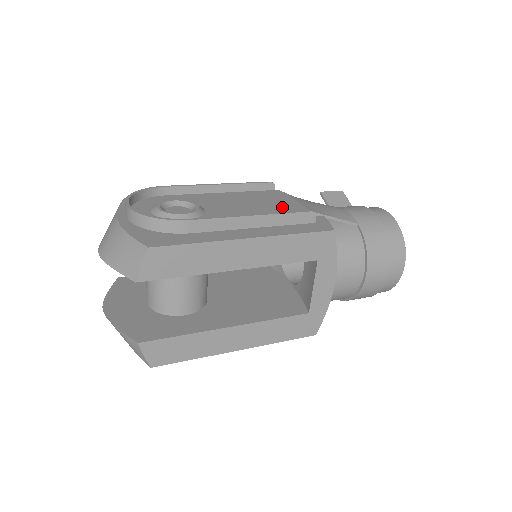
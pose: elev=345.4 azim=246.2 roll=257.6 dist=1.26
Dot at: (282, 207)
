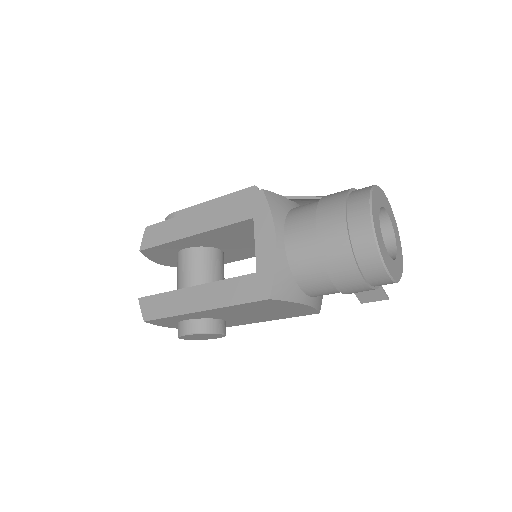
Dot at: occluded
